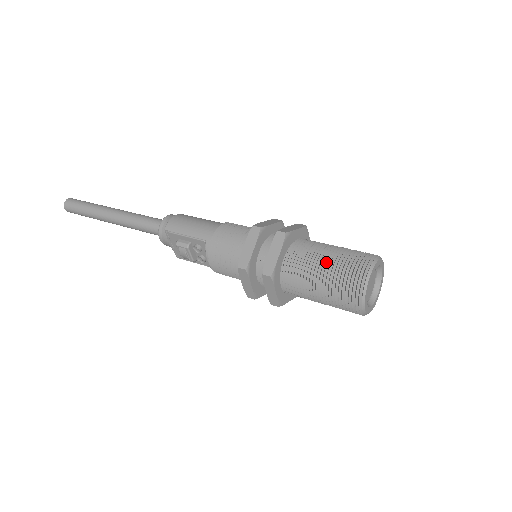
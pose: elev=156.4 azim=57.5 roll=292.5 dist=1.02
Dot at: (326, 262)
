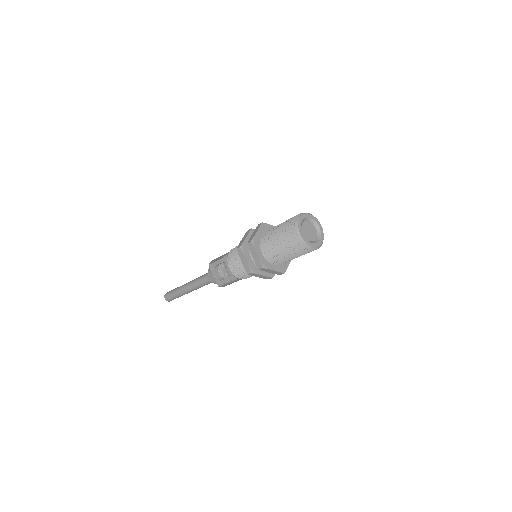
Dot at: (281, 225)
